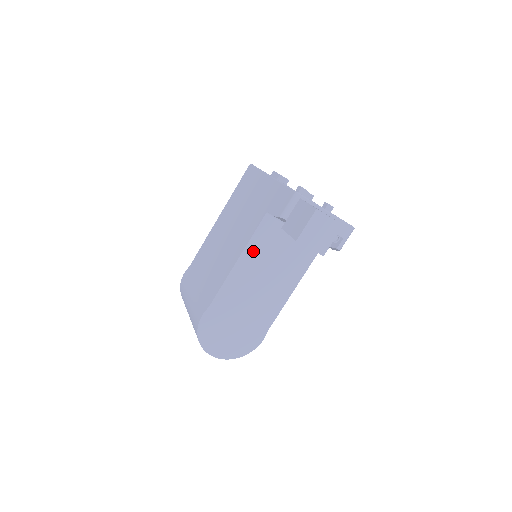
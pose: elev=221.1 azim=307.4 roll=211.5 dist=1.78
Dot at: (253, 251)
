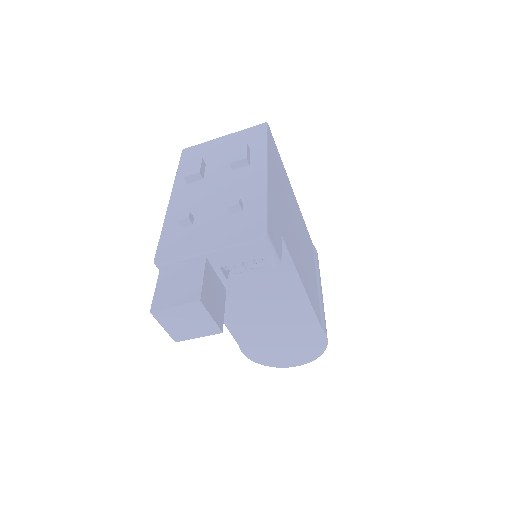
Dot at: occluded
